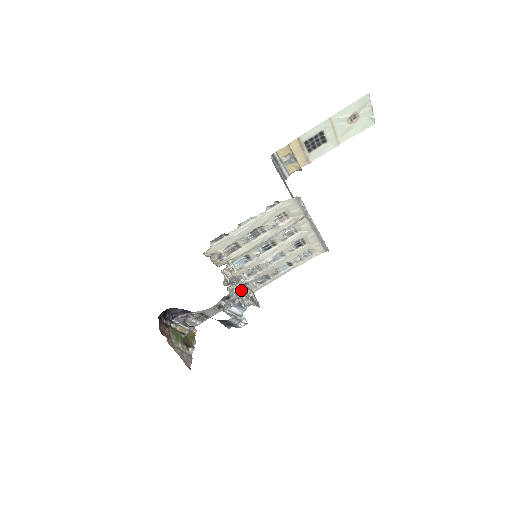
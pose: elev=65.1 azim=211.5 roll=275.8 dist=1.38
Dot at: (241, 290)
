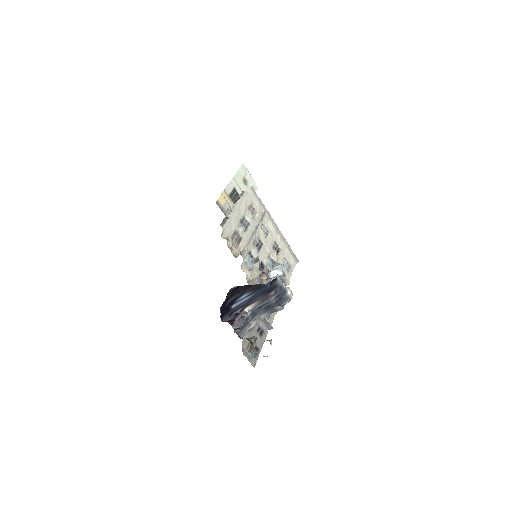
Dot at: occluded
